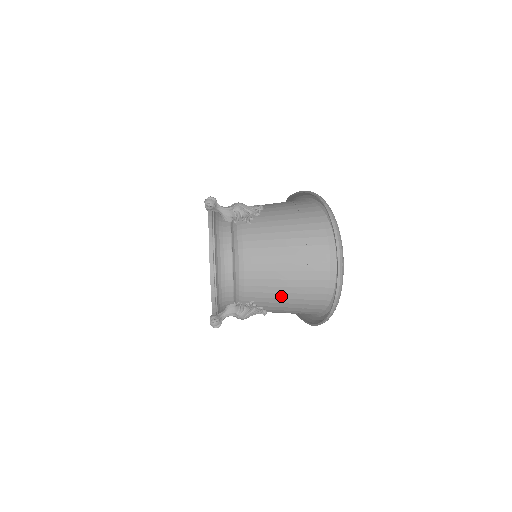
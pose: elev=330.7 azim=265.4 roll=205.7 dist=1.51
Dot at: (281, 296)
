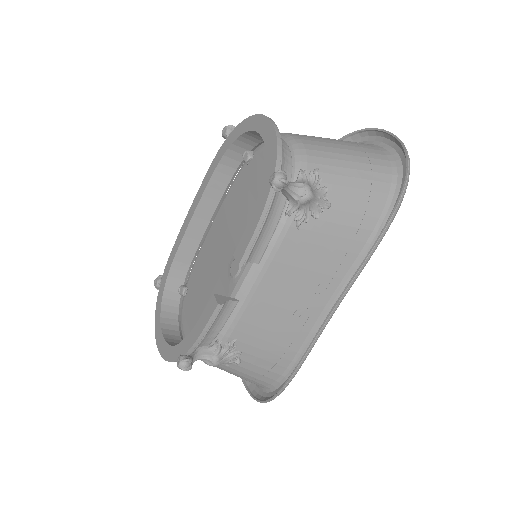
Dot at: (347, 165)
